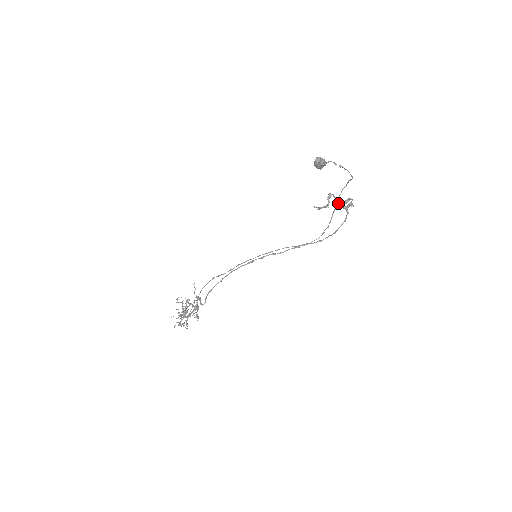
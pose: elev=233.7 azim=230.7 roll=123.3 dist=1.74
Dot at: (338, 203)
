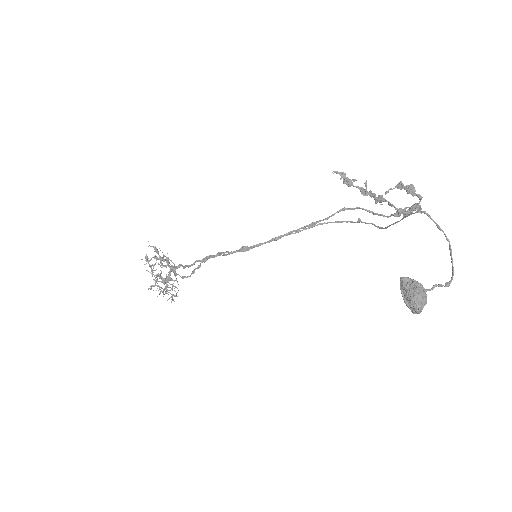
Dot at: (396, 212)
